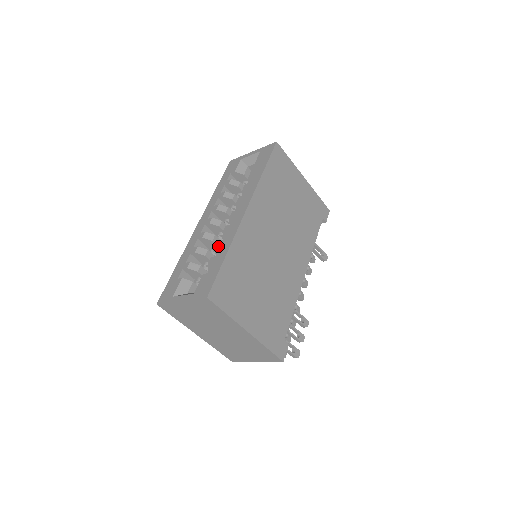
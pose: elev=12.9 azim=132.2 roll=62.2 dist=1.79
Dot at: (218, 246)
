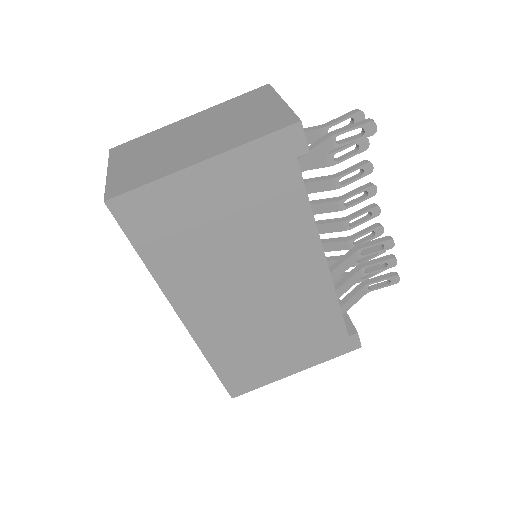
Dot at: occluded
